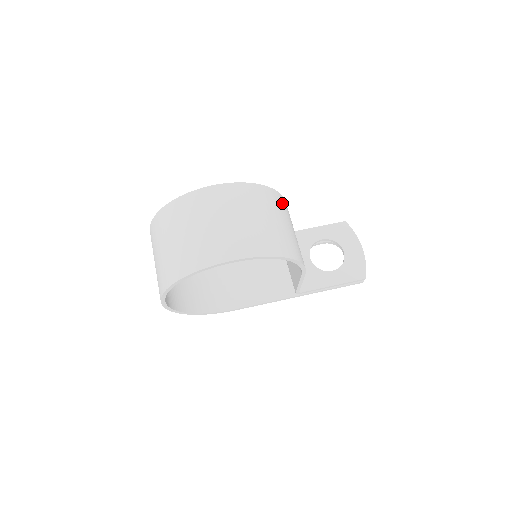
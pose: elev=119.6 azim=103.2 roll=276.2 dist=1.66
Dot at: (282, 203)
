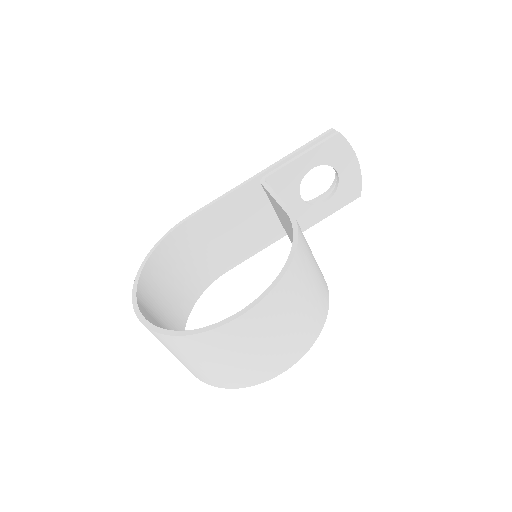
Dot at: (303, 251)
